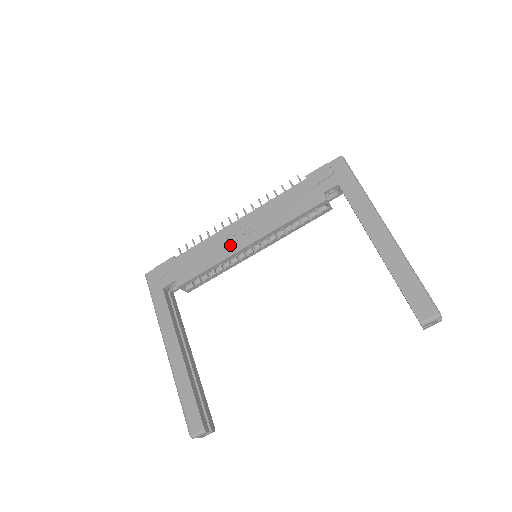
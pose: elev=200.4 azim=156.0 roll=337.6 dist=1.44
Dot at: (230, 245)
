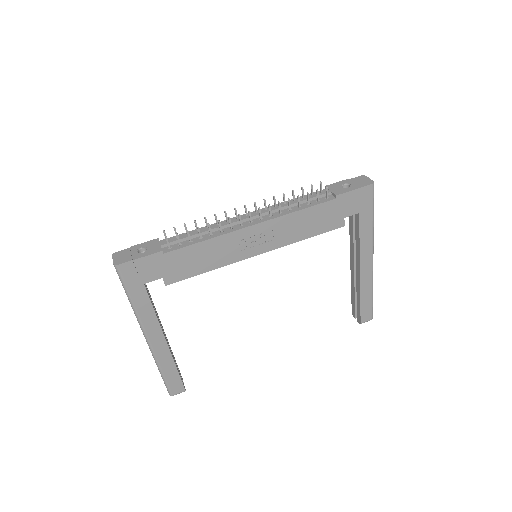
Dot at: (238, 251)
